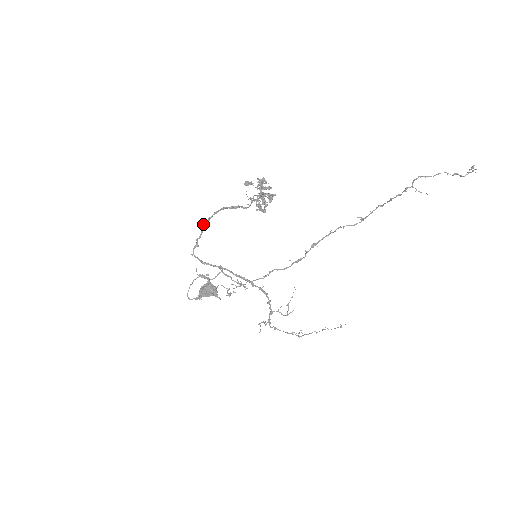
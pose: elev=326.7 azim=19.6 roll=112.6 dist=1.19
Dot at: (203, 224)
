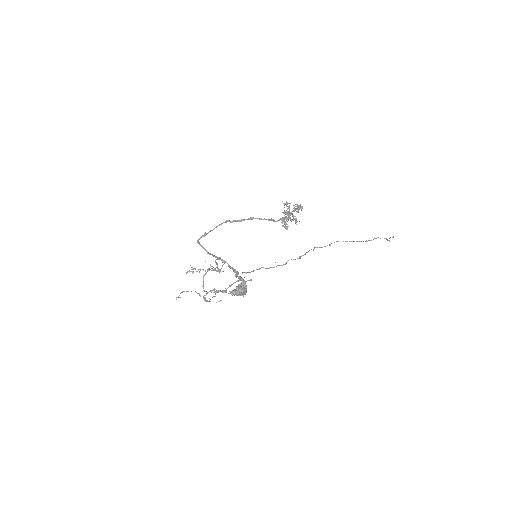
Dot at: (228, 221)
